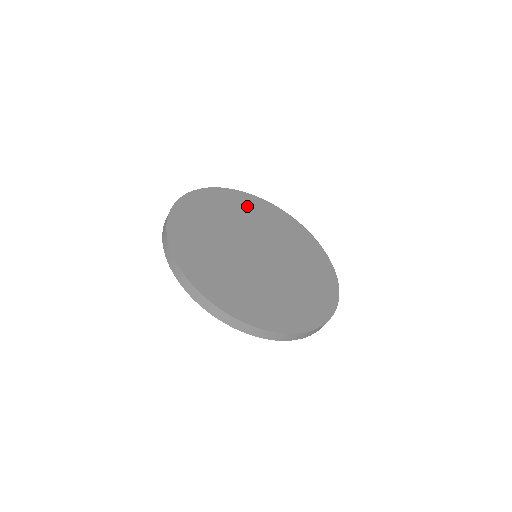
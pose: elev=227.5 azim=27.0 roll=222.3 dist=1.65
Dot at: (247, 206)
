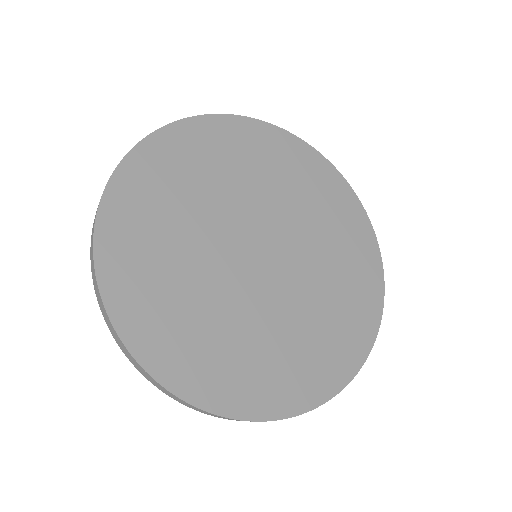
Dot at: (188, 160)
